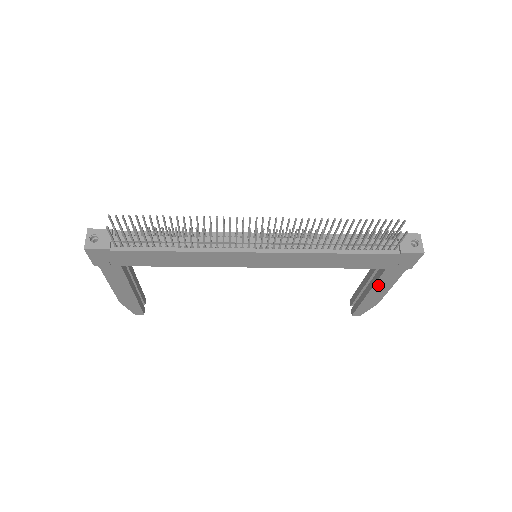
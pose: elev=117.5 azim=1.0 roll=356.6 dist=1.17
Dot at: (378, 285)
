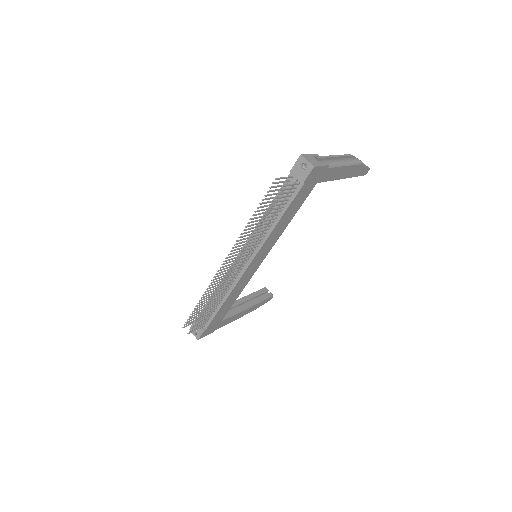
Dot at: (335, 177)
